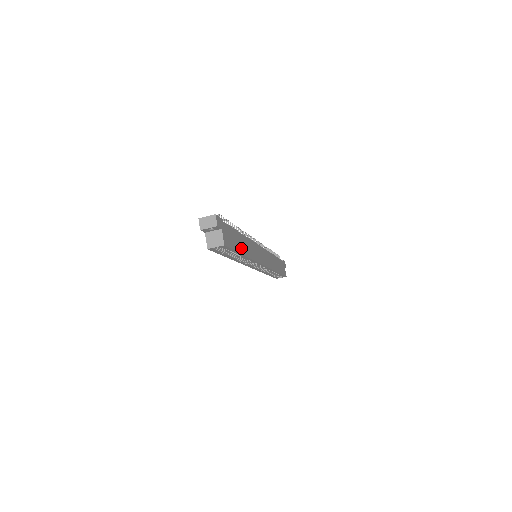
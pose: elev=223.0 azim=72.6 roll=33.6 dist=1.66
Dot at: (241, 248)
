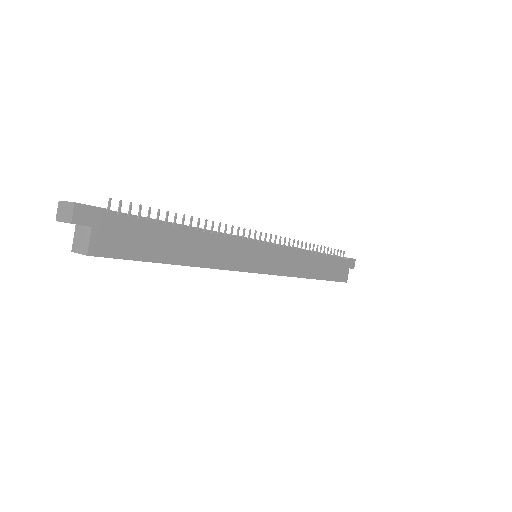
Dot at: (172, 254)
